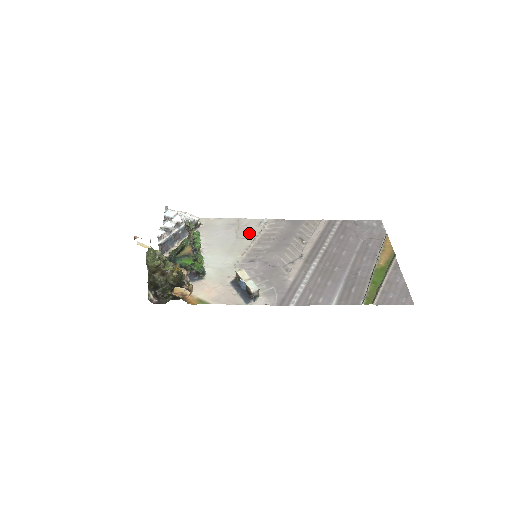
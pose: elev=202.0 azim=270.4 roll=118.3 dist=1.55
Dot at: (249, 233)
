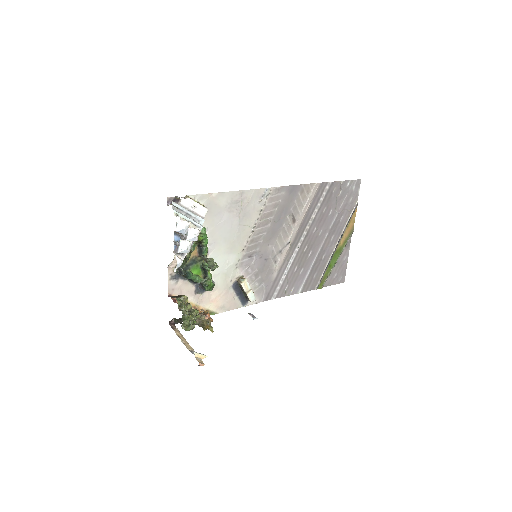
Dot at: (251, 216)
